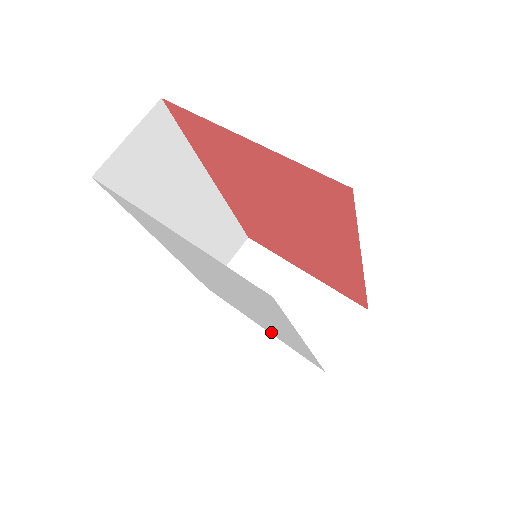
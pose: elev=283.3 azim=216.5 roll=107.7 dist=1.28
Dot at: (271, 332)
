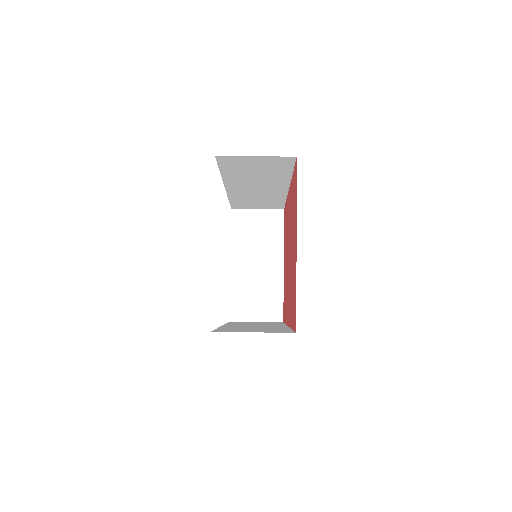
Dot at: occluded
